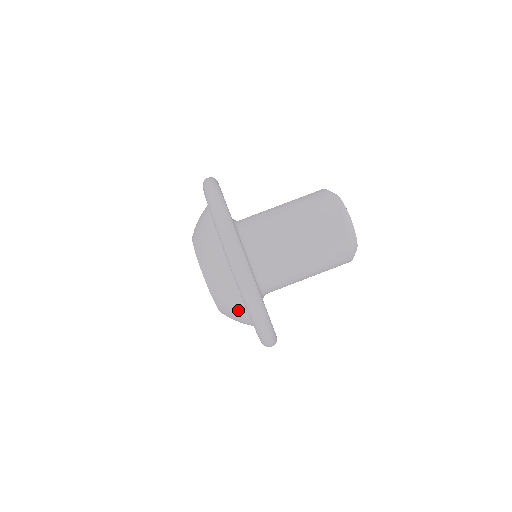
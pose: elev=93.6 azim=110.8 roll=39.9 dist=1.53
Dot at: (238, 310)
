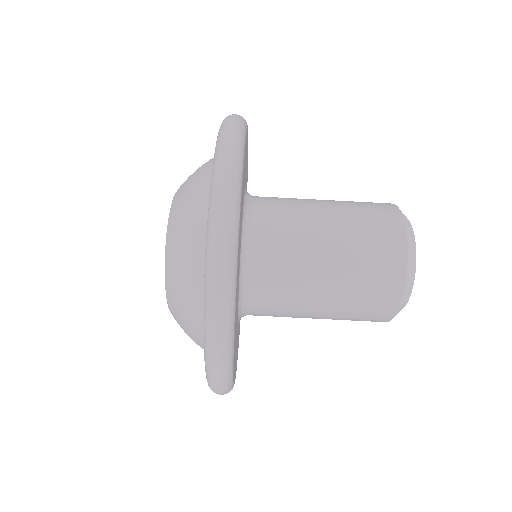
Dot at: occluded
